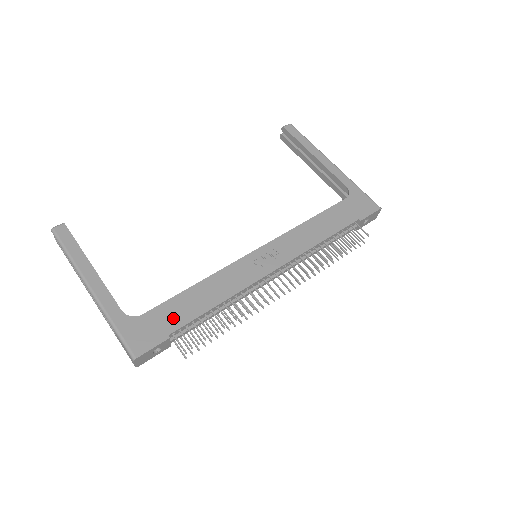
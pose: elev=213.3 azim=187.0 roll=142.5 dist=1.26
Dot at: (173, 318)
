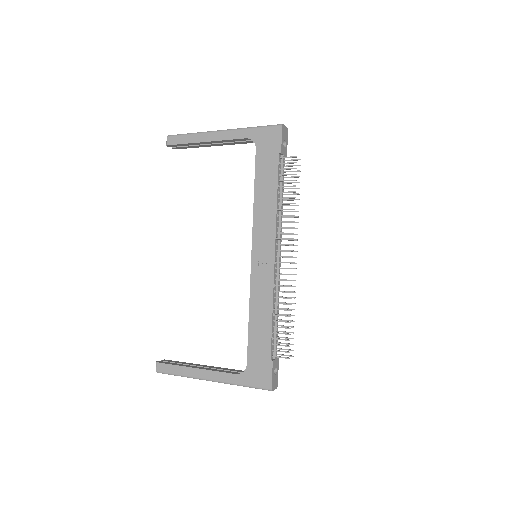
Dot at: (262, 349)
